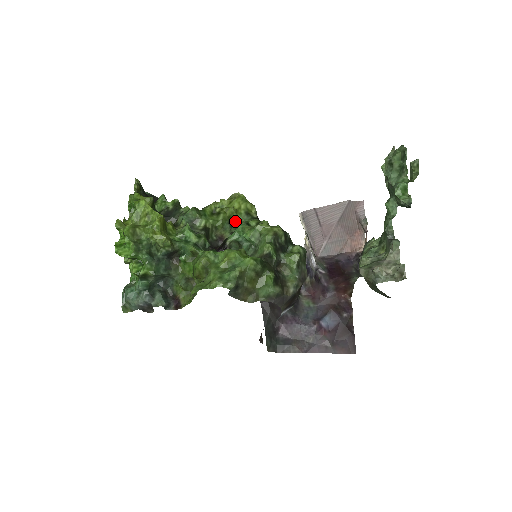
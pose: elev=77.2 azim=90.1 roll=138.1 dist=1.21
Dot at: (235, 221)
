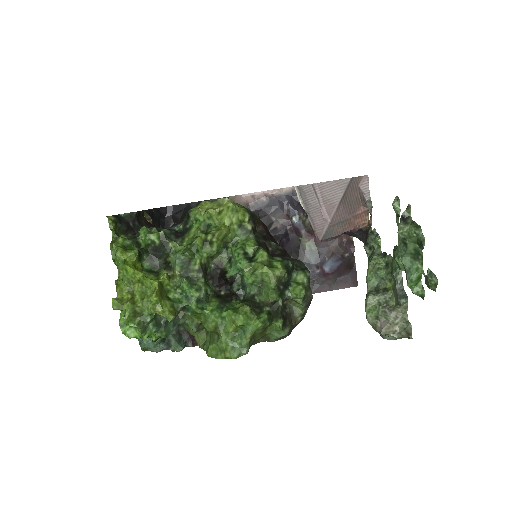
Dot at: (229, 240)
